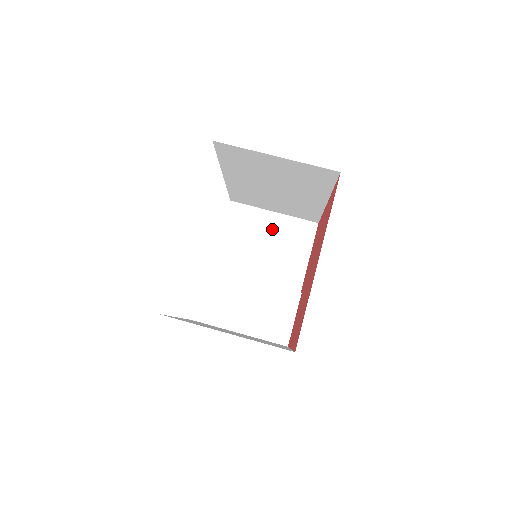
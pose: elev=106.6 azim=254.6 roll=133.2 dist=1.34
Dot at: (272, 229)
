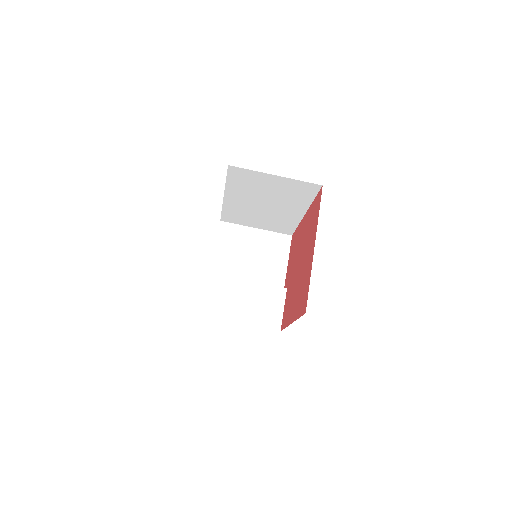
Dot at: (256, 242)
